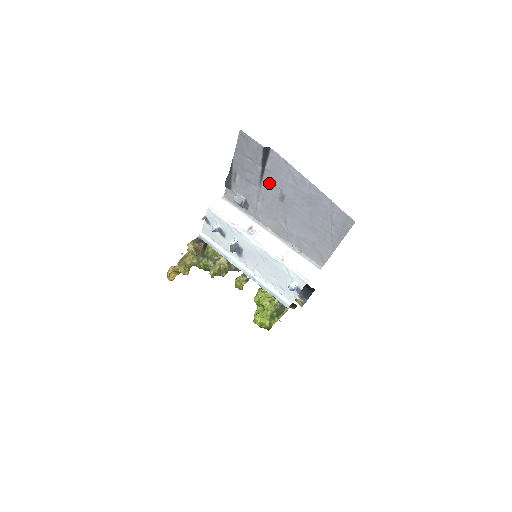
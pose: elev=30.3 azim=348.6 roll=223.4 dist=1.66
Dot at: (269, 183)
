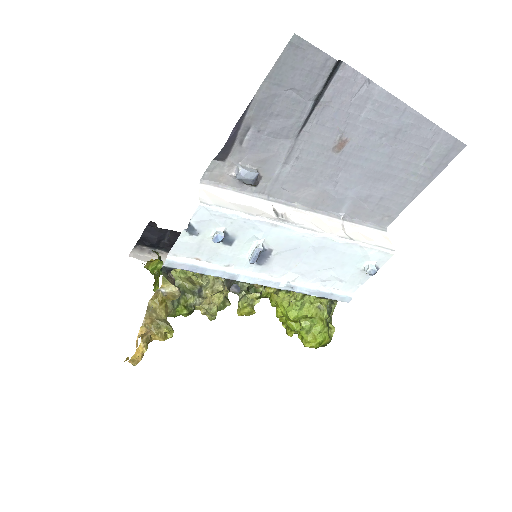
Dot at: (319, 127)
